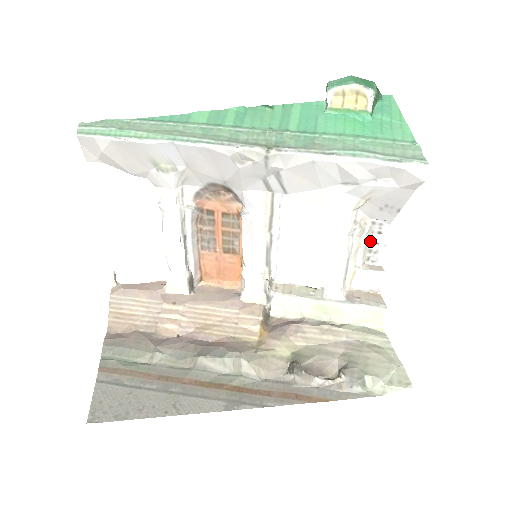
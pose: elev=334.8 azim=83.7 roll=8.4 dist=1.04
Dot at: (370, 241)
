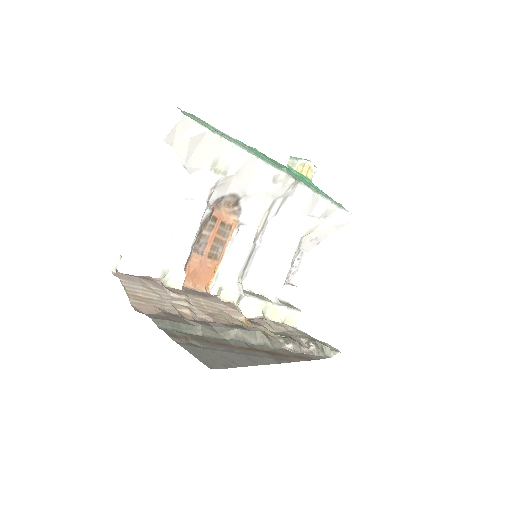
Dot at: (293, 264)
